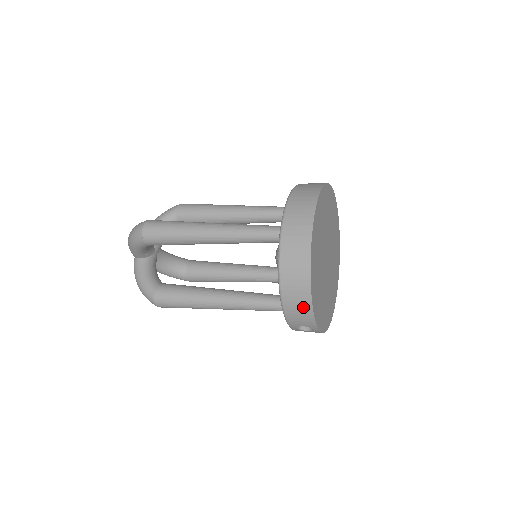
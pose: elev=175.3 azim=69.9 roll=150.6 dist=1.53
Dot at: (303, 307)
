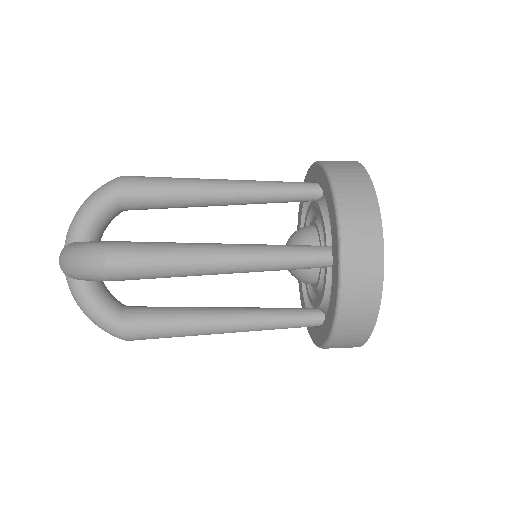
Dot at: (354, 343)
